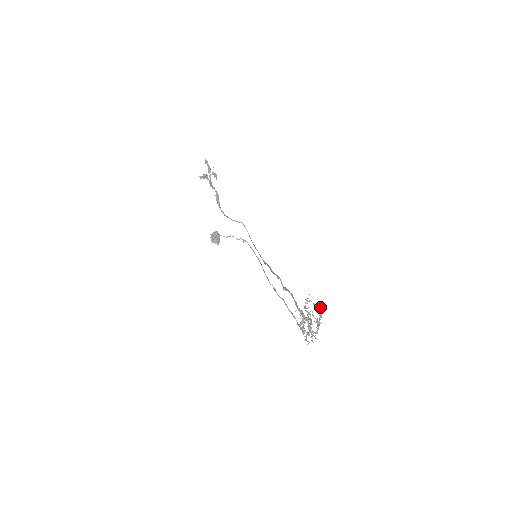
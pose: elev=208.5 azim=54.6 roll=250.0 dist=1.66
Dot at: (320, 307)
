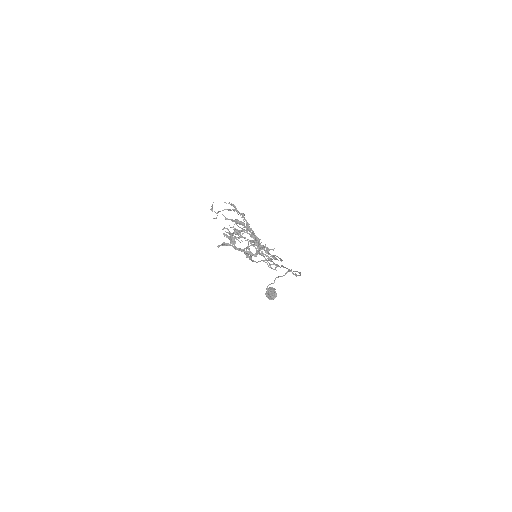
Dot at: occluded
